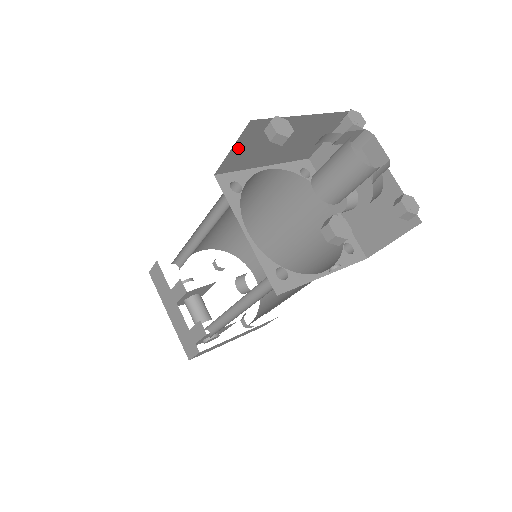
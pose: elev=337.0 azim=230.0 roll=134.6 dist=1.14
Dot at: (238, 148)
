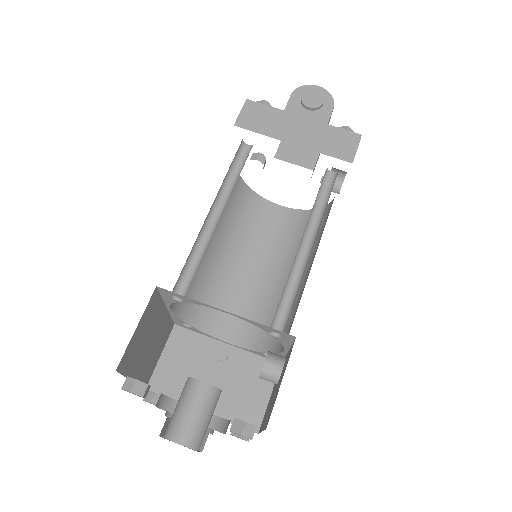
Dot at: occluded
